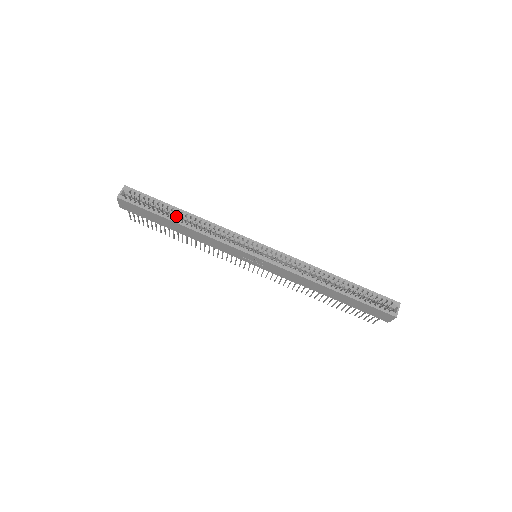
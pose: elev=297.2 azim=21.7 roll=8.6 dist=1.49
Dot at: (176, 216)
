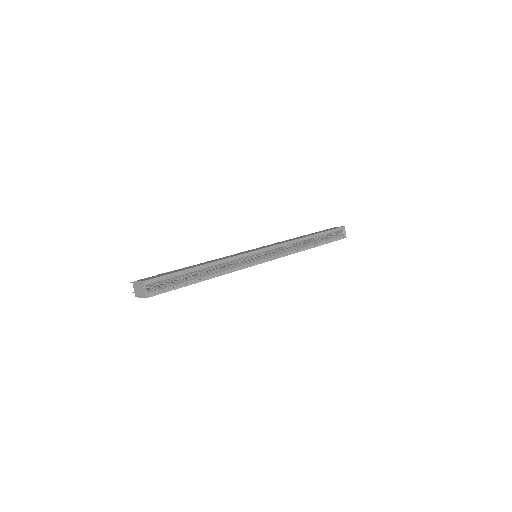
Dot at: (196, 273)
